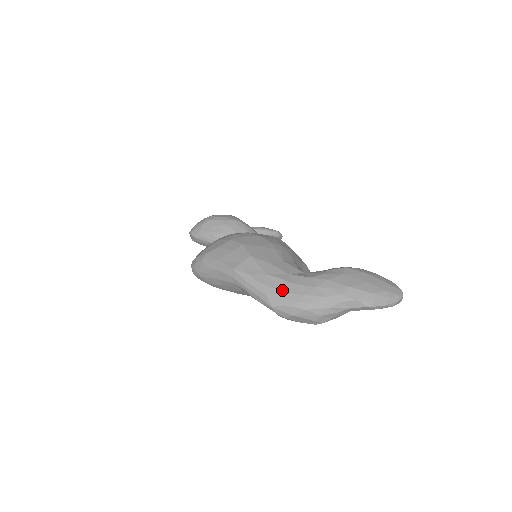
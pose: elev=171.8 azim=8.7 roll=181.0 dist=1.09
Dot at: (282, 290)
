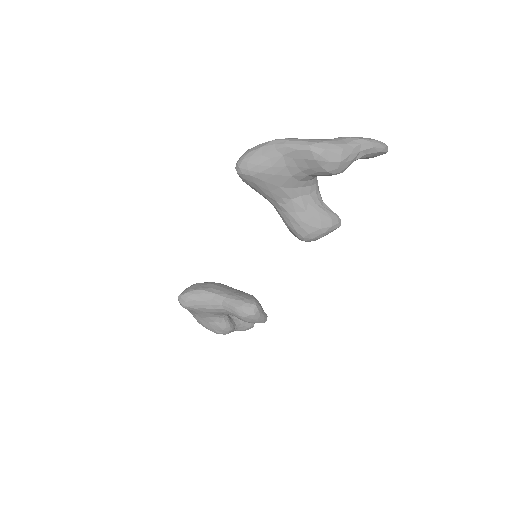
Dot at: (313, 139)
